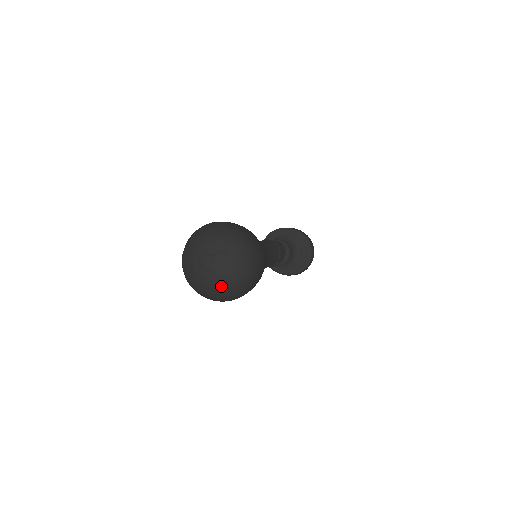
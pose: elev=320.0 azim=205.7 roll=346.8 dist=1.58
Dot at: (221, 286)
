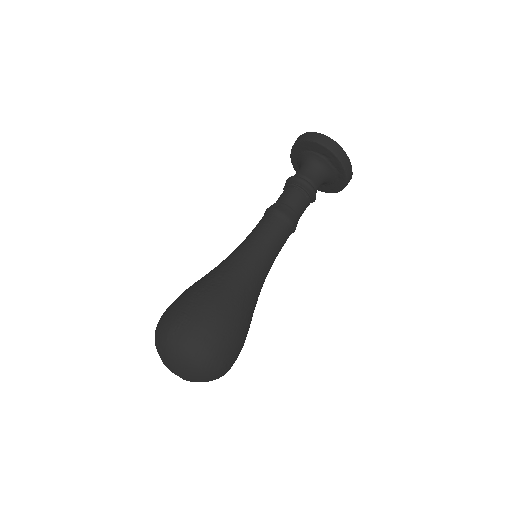
Dot at: occluded
